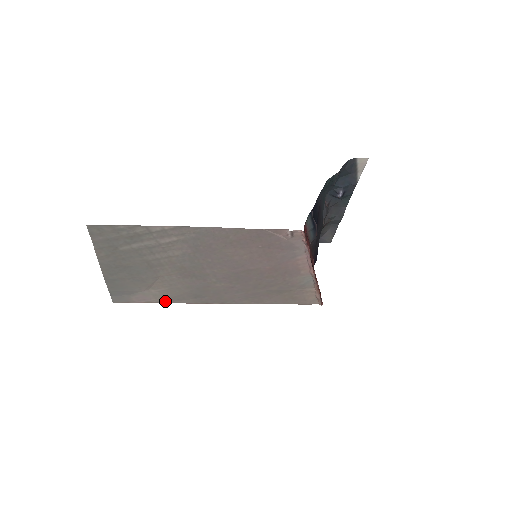
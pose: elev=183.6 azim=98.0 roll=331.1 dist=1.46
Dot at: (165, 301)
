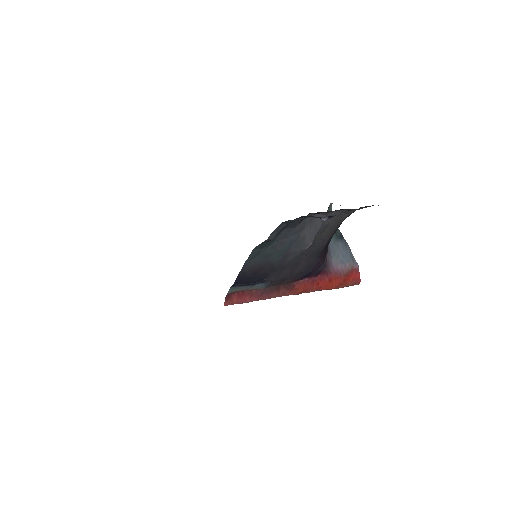
Dot at: occluded
